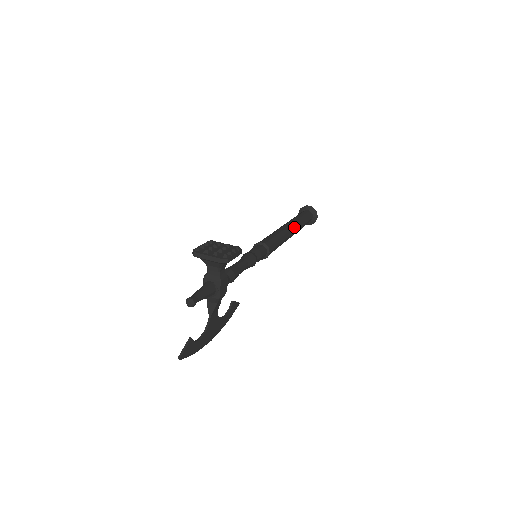
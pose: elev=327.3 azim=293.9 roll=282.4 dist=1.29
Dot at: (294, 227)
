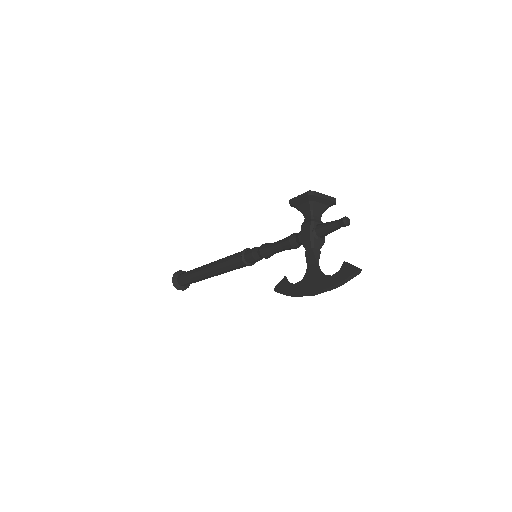
Dot at: occluded
